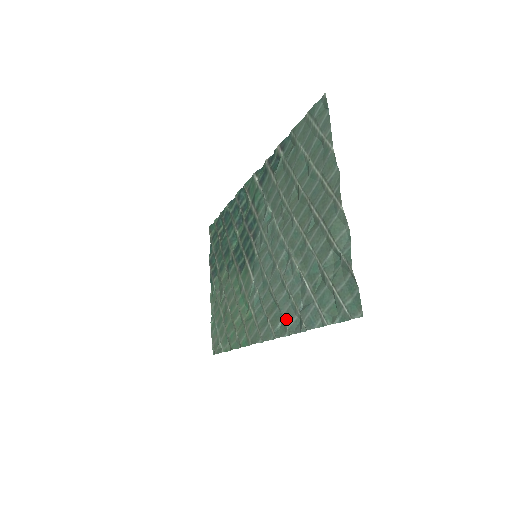
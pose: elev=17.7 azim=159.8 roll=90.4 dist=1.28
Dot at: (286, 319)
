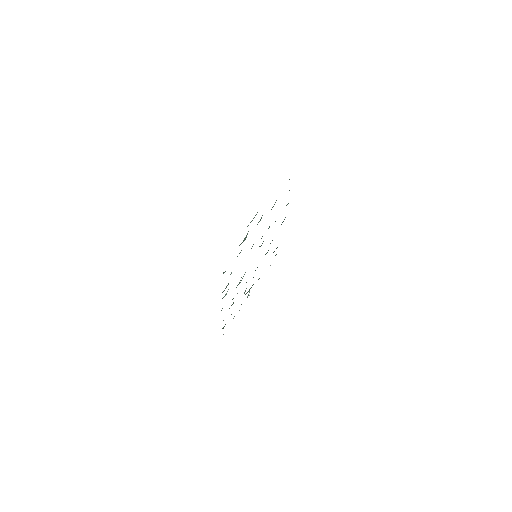
Dot at: occluded
